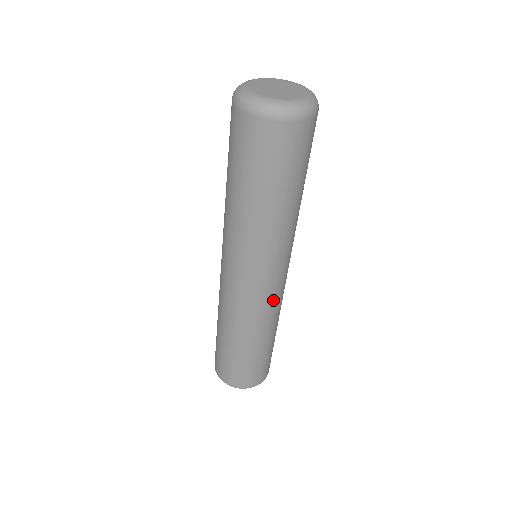
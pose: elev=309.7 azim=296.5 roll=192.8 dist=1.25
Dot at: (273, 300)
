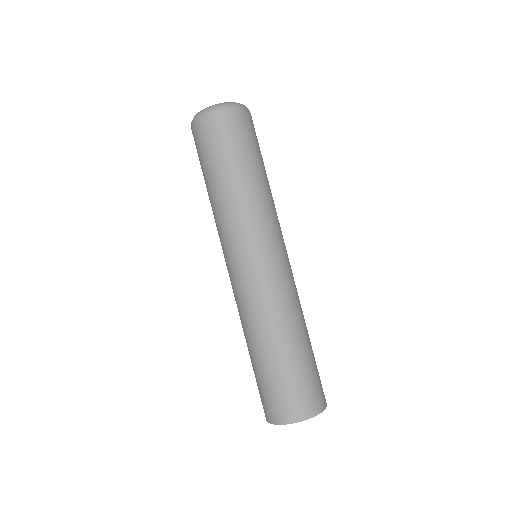
Dot at: (293, 278)
